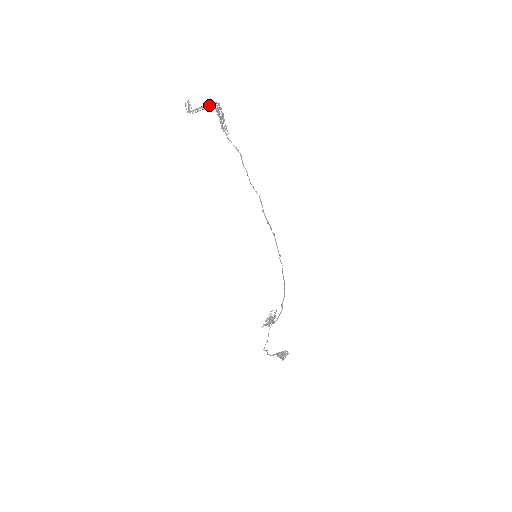
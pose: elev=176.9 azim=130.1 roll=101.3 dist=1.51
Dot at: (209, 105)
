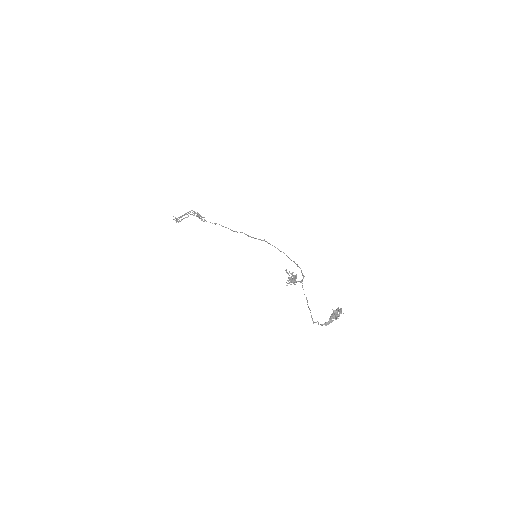
Dot at: occluded
